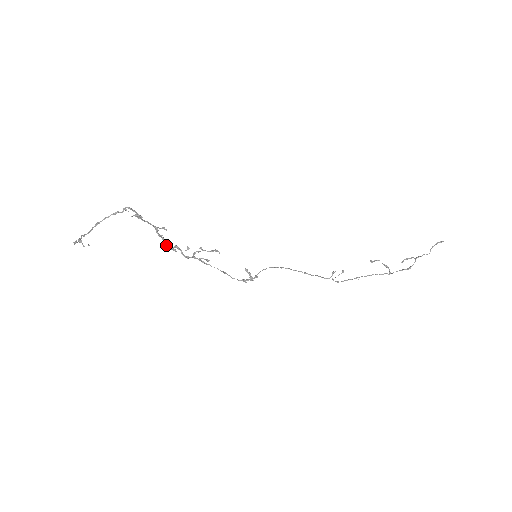
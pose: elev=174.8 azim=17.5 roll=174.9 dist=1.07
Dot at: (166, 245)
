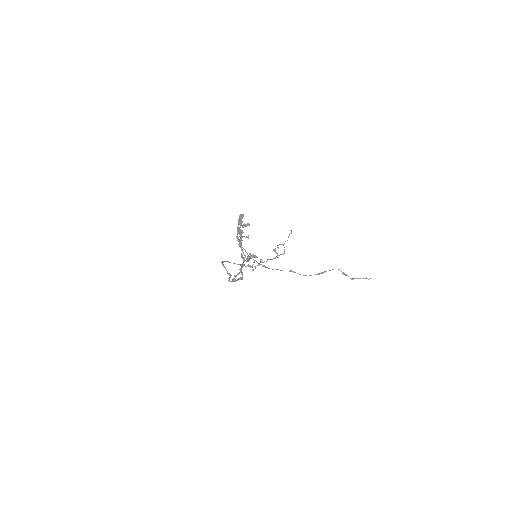
Dot at: (245, 255)
